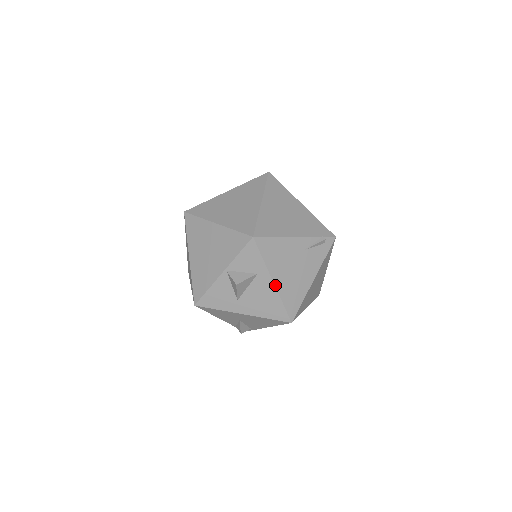
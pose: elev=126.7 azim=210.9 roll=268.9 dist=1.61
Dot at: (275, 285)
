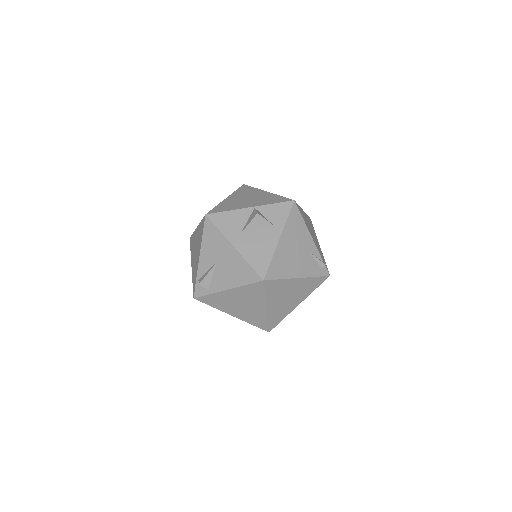
Dot at: (278, 242)
